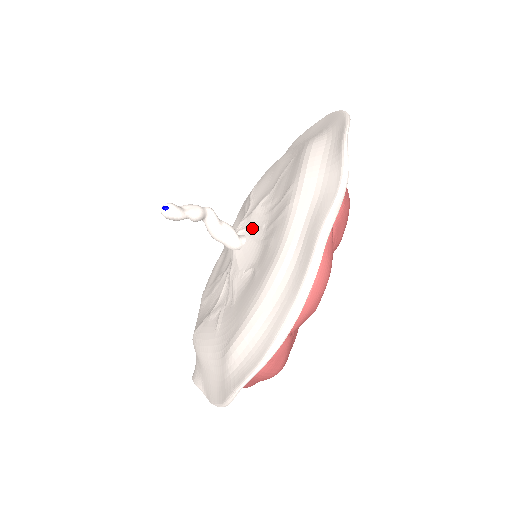
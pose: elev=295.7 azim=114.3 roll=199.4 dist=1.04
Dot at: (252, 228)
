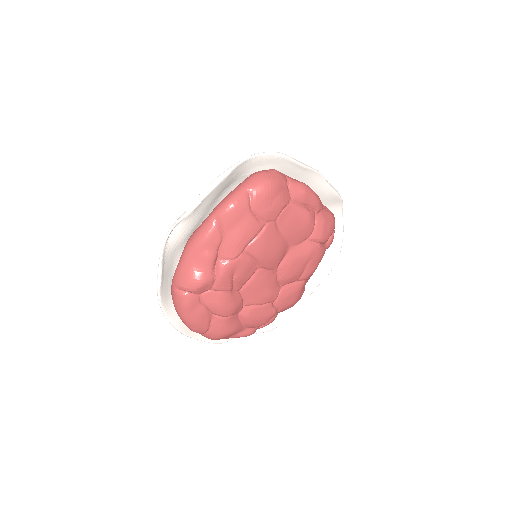
Dot at: occluded
